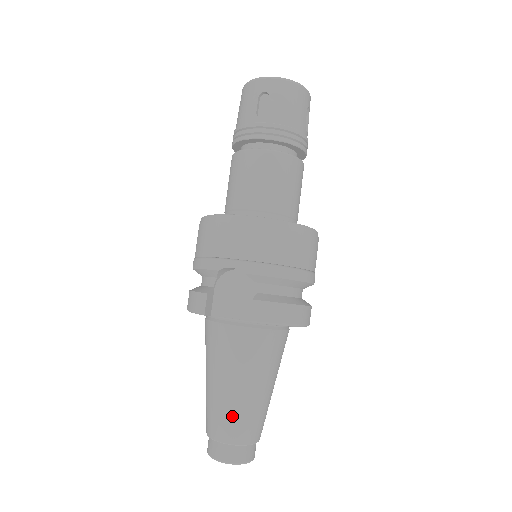
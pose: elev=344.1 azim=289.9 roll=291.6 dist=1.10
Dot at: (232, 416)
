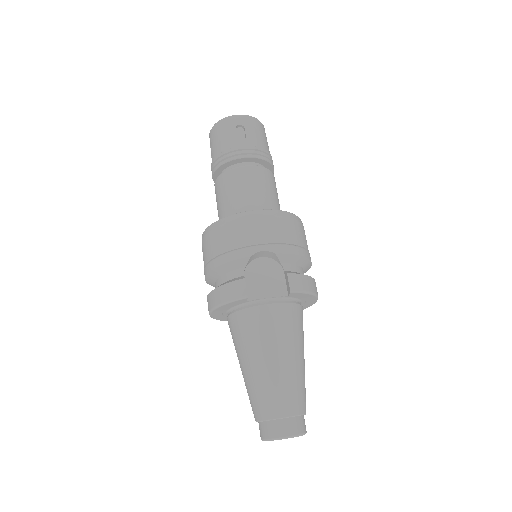
Dot at: (287, 388)
